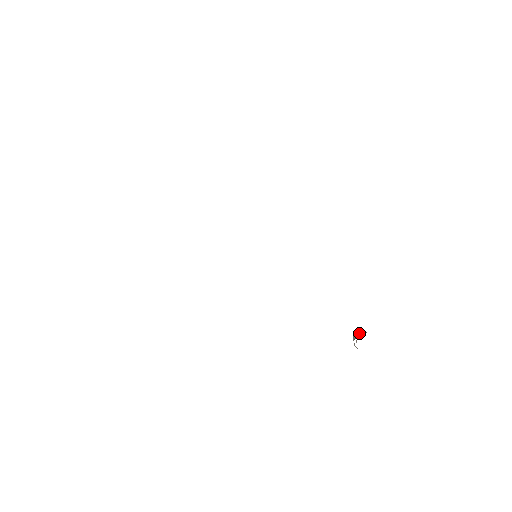
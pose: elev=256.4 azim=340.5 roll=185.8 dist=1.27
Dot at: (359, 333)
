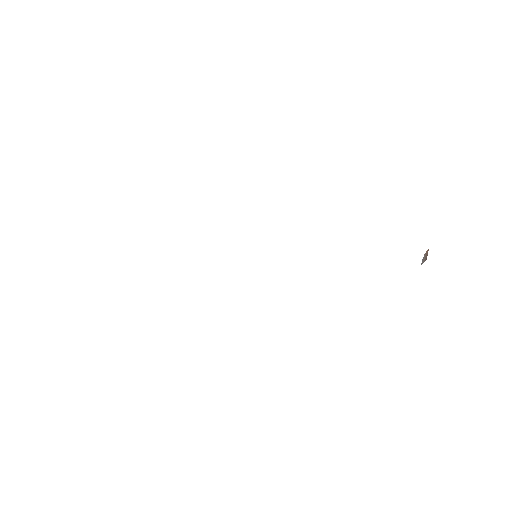
Dot at: (424, 257)
